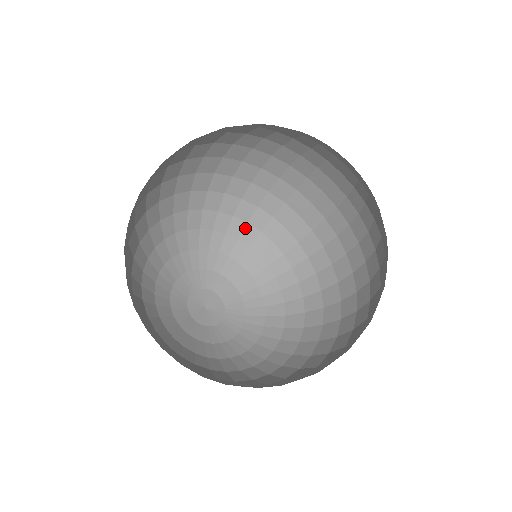
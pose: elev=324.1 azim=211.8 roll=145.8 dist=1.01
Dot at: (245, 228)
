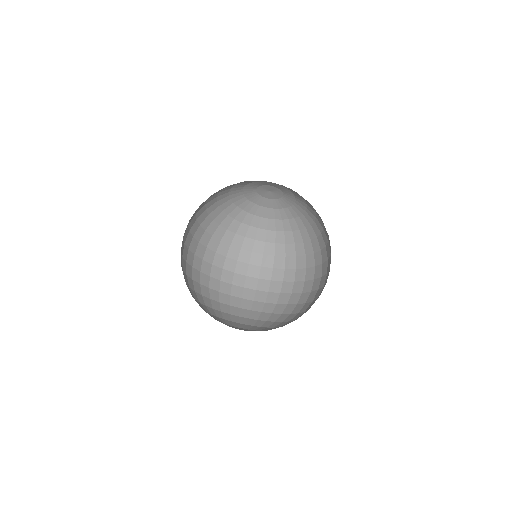
Dot at: (220, 305)
